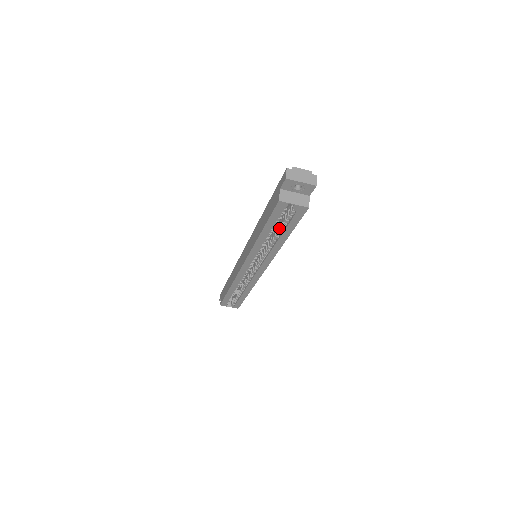
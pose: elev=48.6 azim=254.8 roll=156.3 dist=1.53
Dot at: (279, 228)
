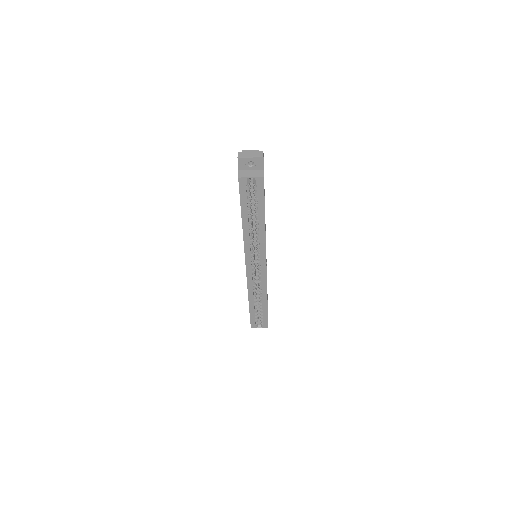
Dot at: occluded
